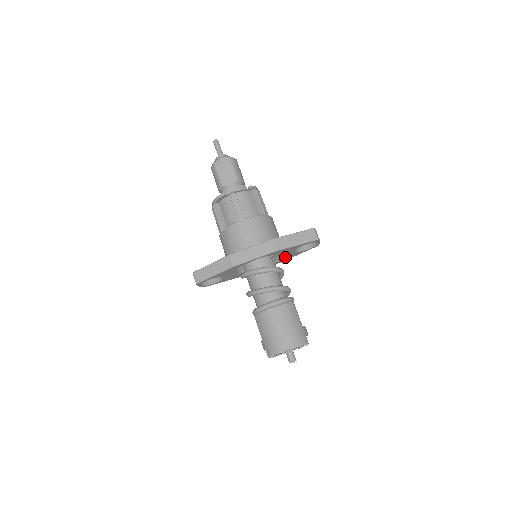
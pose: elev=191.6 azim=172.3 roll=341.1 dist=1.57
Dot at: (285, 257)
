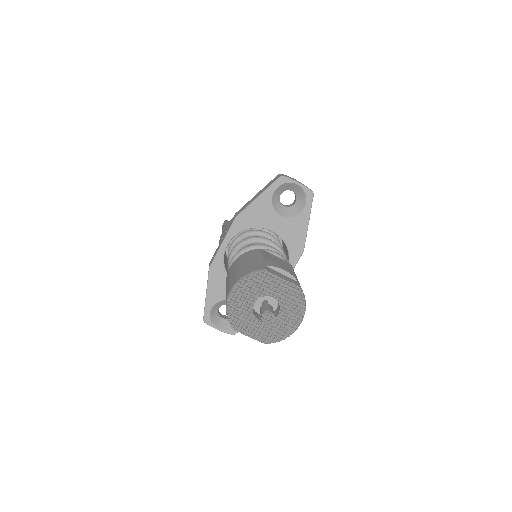
Dot at: (288, 235)
